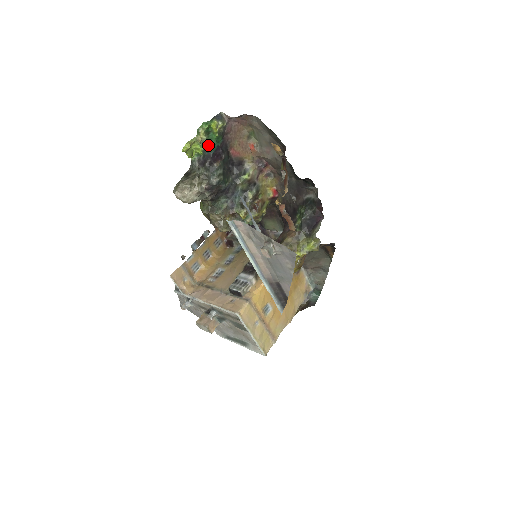
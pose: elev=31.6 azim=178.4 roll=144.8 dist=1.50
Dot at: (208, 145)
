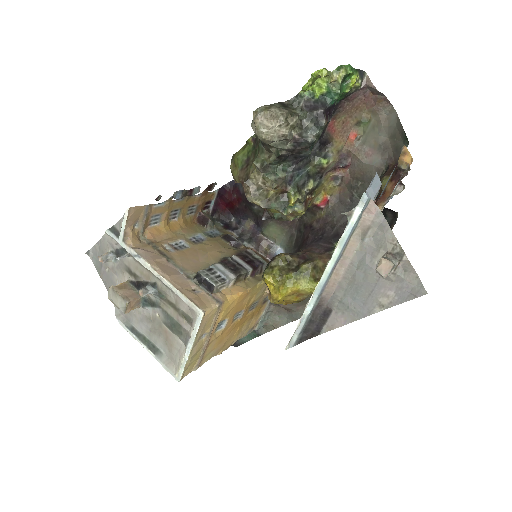
Dot at: (335, 93)
